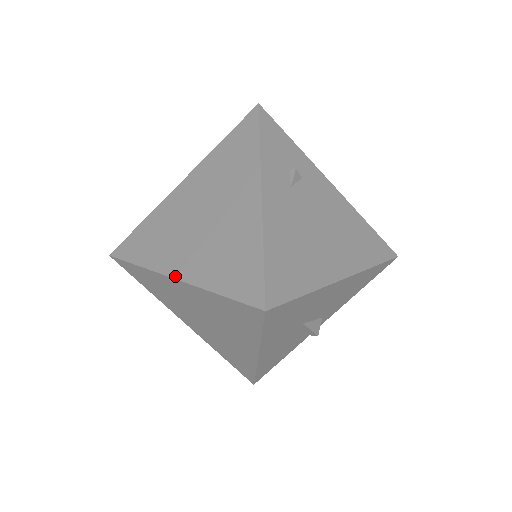
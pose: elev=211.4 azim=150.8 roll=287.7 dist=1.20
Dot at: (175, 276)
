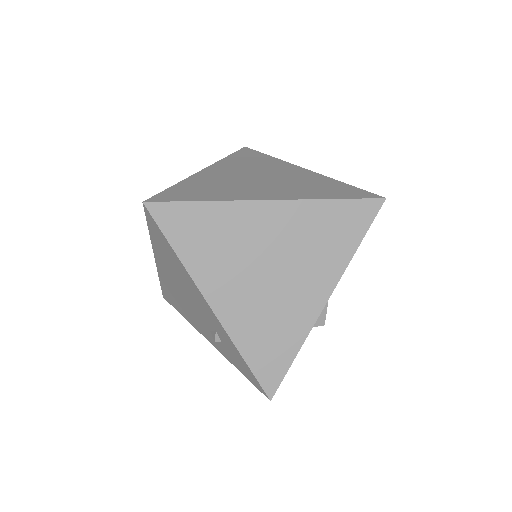
Dot at: (270, 199)
